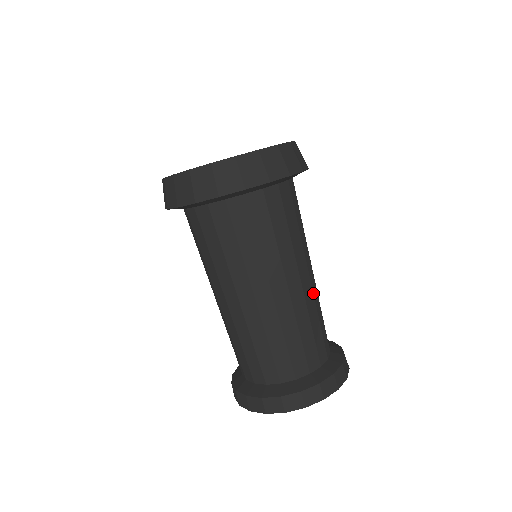
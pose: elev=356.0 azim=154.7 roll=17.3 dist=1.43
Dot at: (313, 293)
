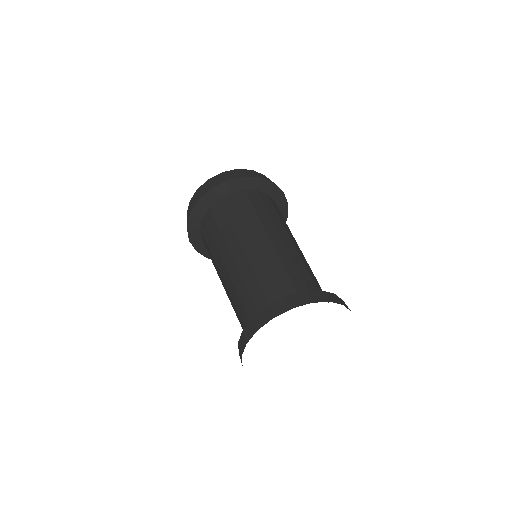
Dot at: occluded
